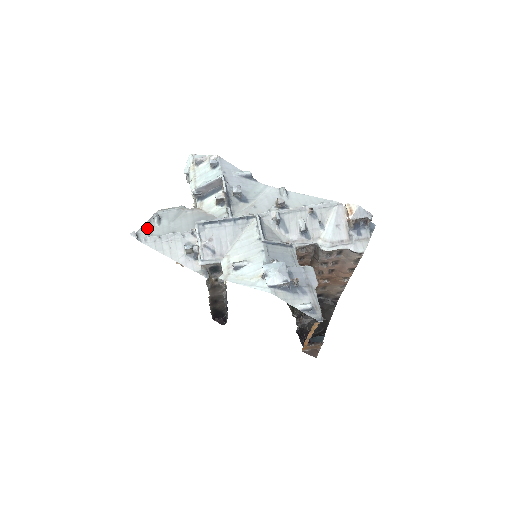
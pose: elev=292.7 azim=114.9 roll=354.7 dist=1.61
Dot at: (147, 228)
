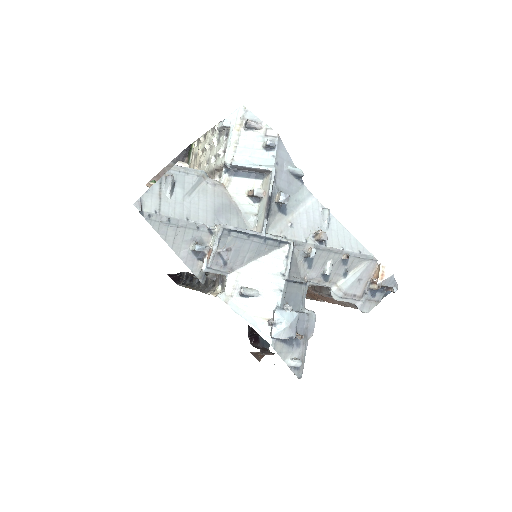
Dot at: (155, 195)
